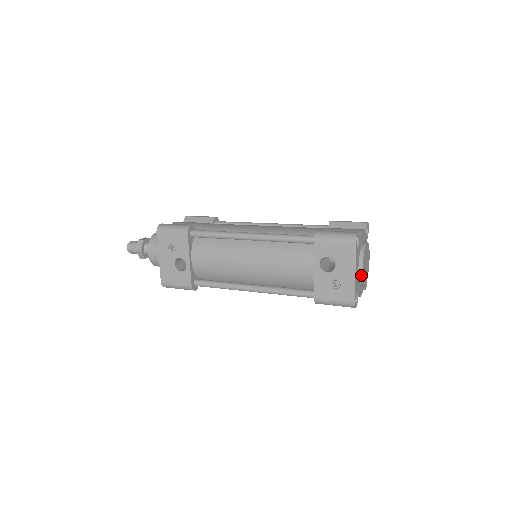
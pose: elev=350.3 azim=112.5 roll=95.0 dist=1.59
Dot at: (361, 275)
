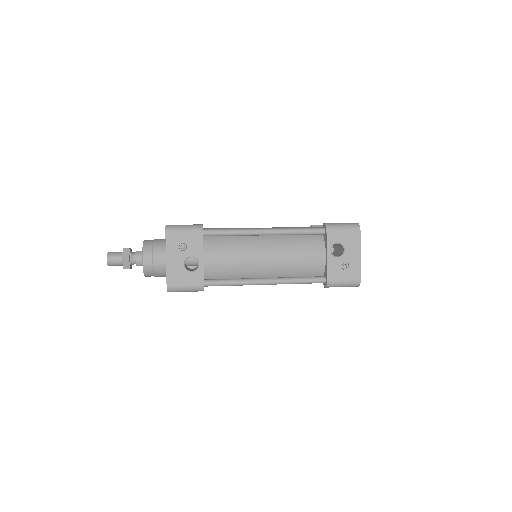
Dot at: occluded
